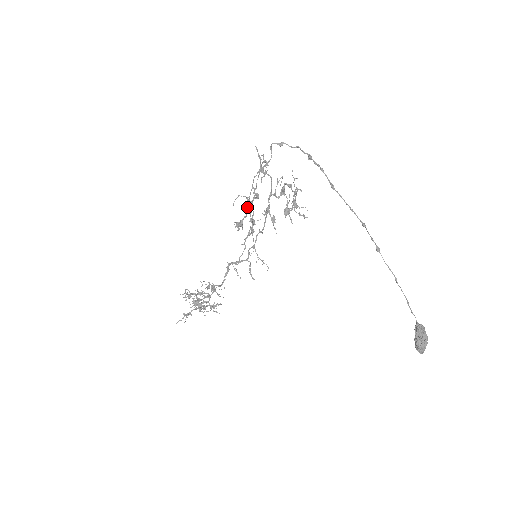
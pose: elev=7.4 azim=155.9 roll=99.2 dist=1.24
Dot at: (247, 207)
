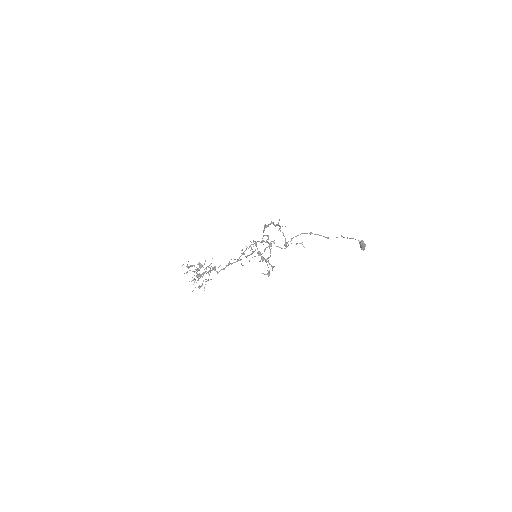
Dot at: occluded
